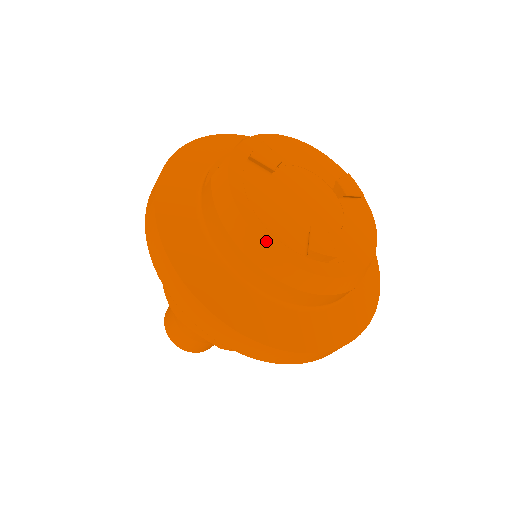
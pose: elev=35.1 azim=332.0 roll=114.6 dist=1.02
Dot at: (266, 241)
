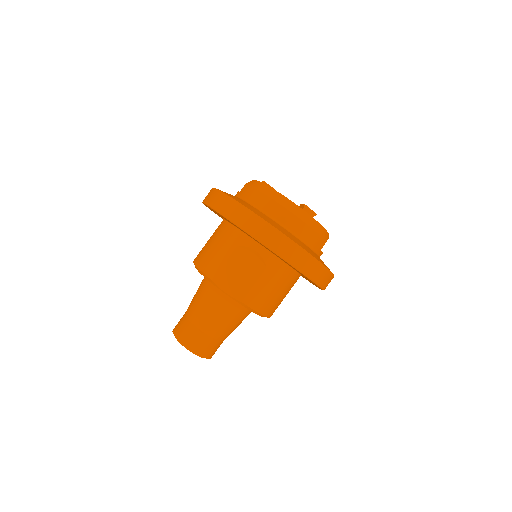
Dot at: (284, 196)
